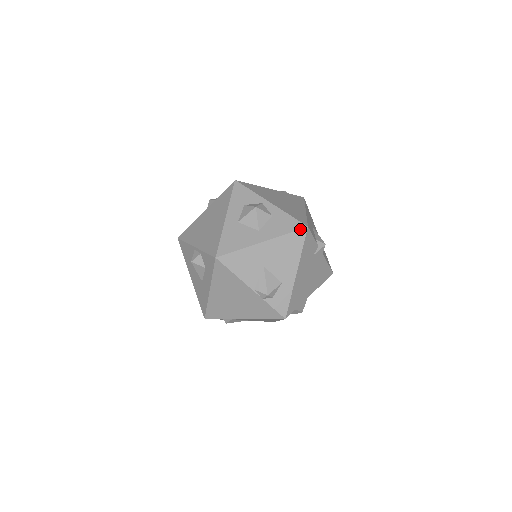
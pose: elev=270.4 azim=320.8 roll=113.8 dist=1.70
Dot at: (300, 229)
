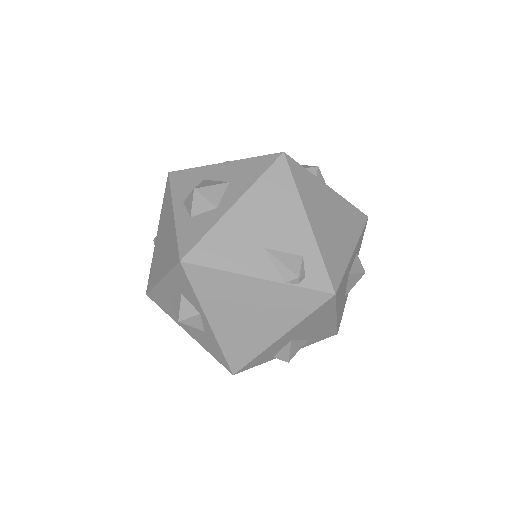
Dot at: (225, 367)
